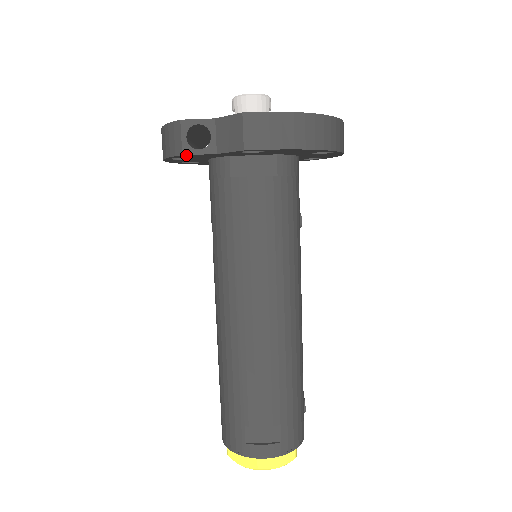
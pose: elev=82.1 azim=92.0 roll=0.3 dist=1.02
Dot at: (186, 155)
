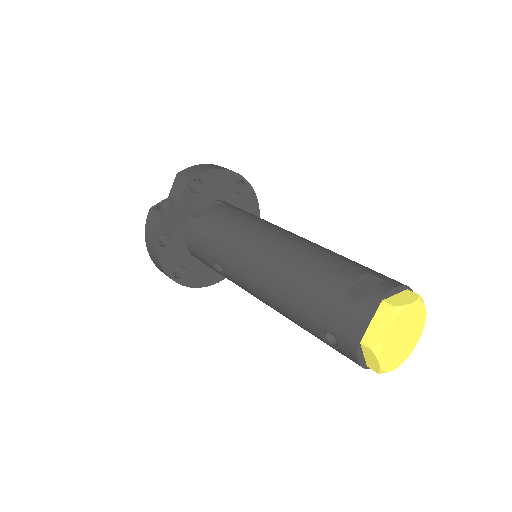
Dot at: (163, 216)
